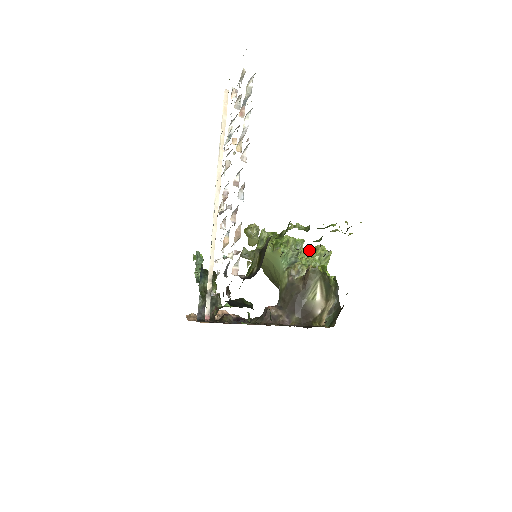
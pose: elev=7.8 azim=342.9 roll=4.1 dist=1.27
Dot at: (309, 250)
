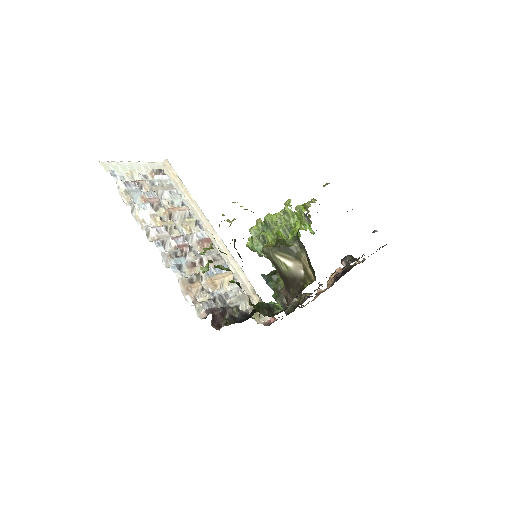
Dot at: occluded
